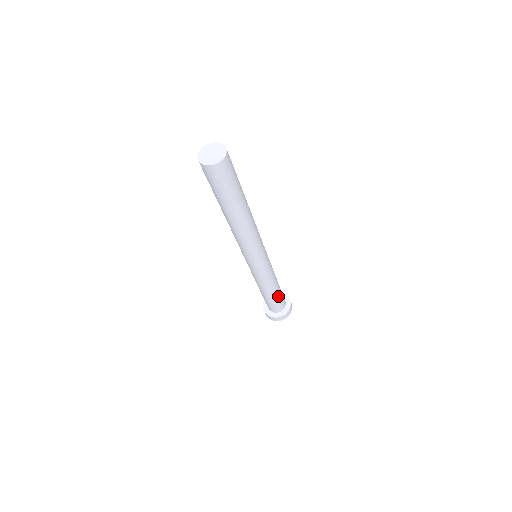
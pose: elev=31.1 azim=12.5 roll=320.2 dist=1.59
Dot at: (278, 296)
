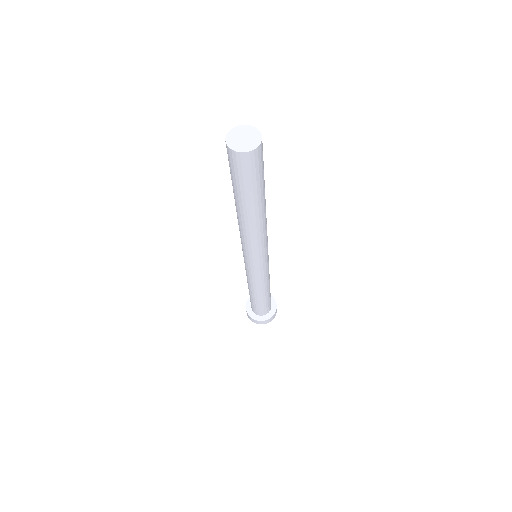
Dot at: (260, 302)
